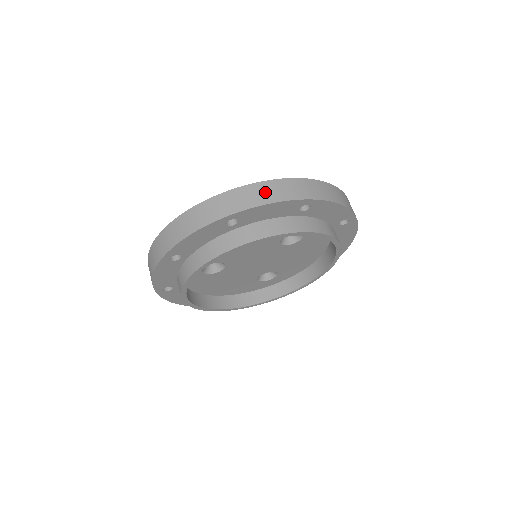
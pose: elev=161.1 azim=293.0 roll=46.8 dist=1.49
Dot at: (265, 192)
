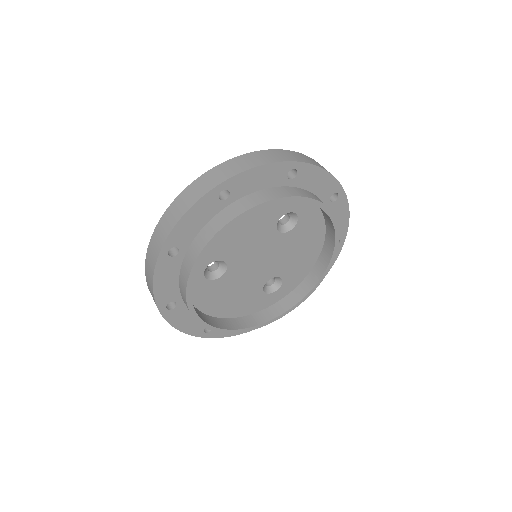
Dot at: (250, 160)
